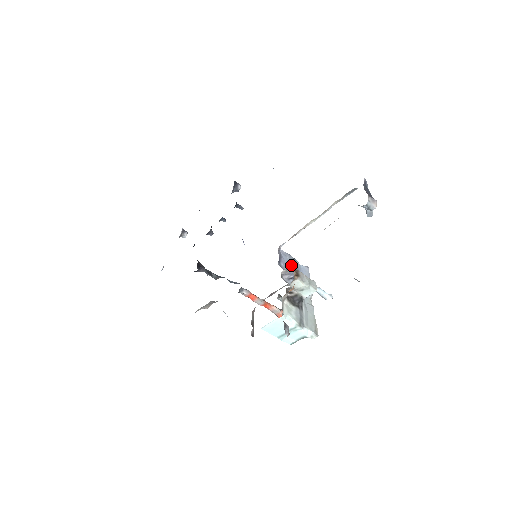
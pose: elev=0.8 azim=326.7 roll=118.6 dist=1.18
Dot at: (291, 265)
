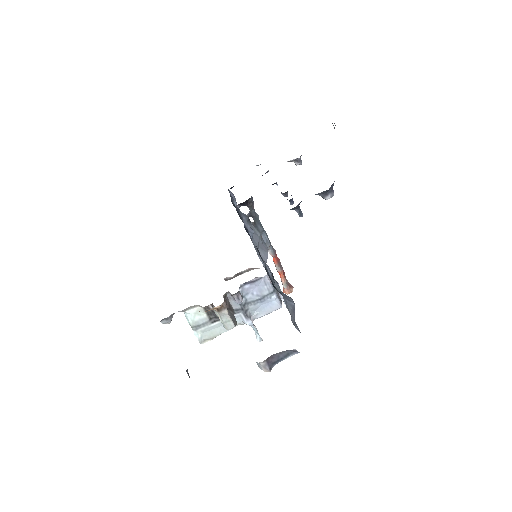
Dot at: (258, 294)
